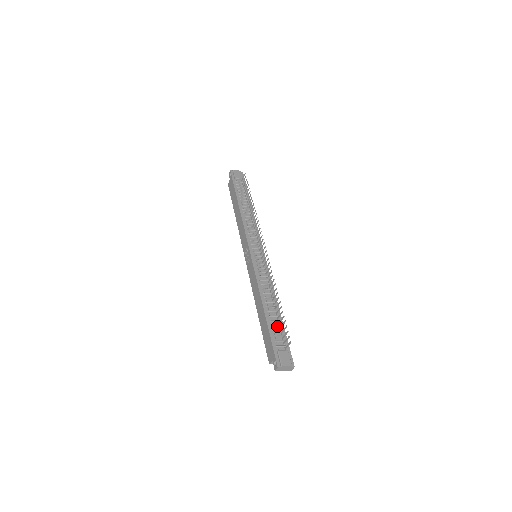
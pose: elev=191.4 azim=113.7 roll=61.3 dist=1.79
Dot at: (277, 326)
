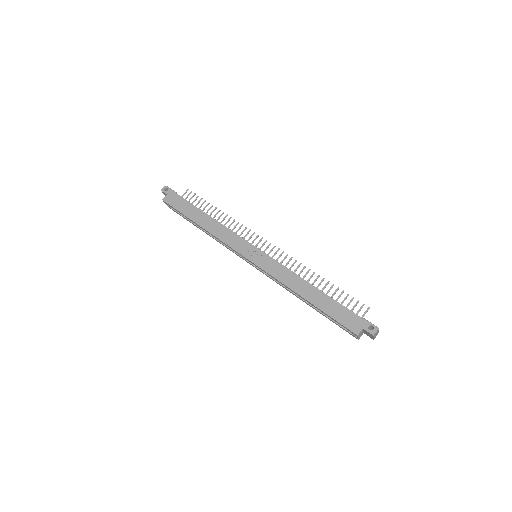
Dot at: occluded
